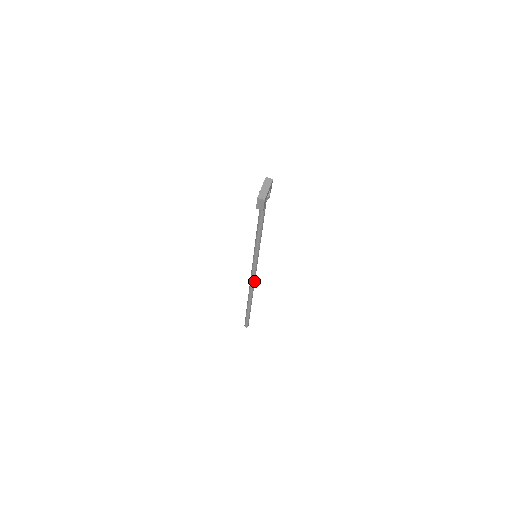
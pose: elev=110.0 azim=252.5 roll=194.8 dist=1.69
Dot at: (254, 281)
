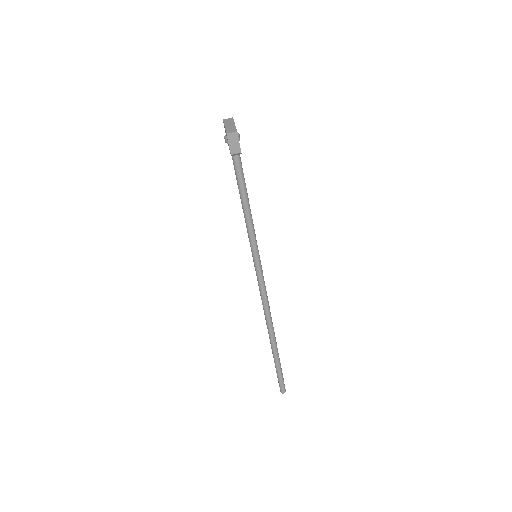
Dot at: (268, 303)
